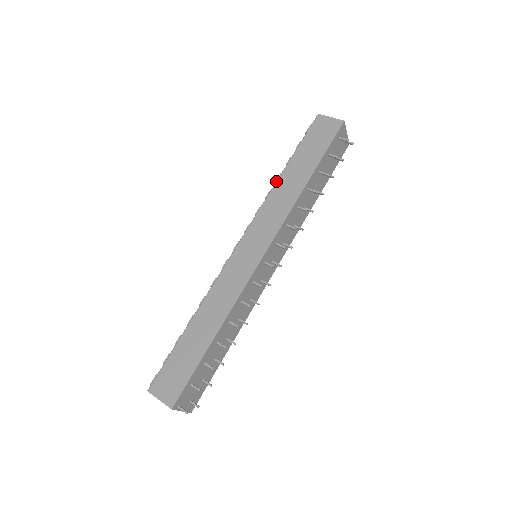
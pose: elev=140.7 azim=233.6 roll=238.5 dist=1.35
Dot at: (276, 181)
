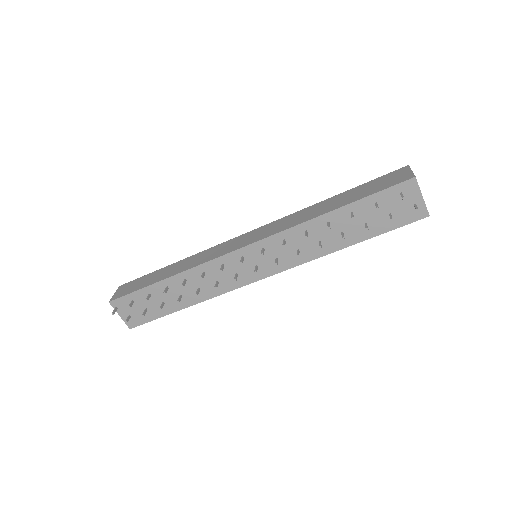
Dot at: (316, 203)
